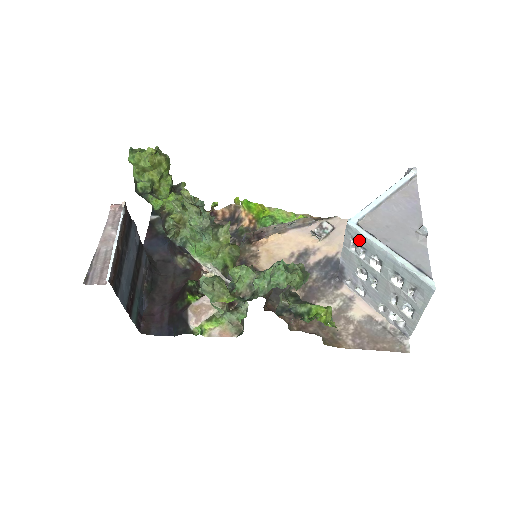
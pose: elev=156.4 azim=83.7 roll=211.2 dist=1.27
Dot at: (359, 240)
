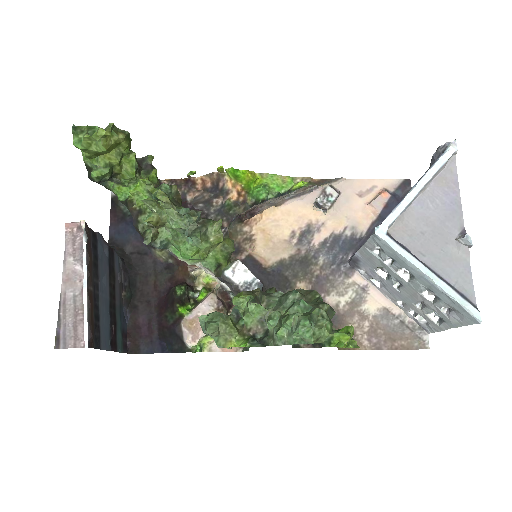
Dot at: (388, 251)
